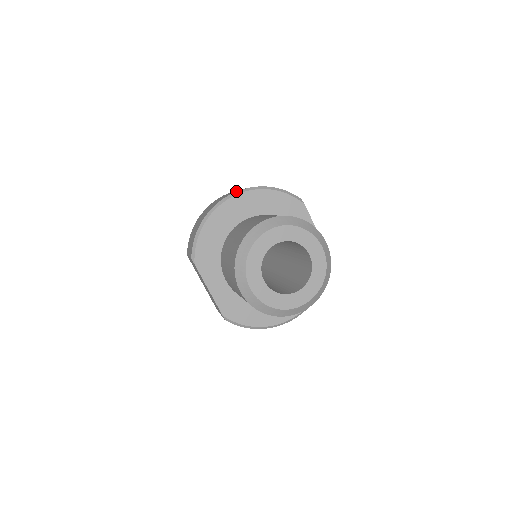
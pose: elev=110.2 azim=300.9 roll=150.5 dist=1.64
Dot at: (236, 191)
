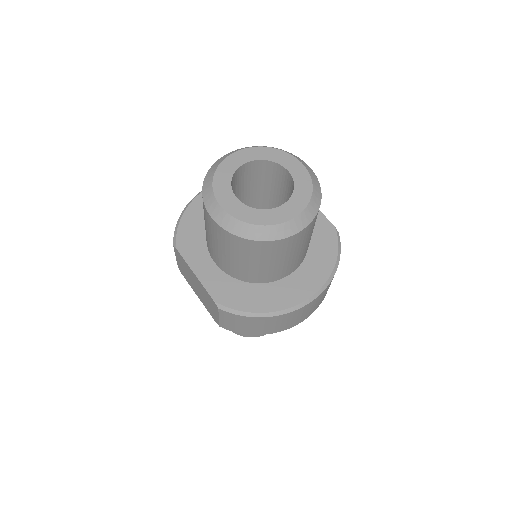
Dot at: occluded
